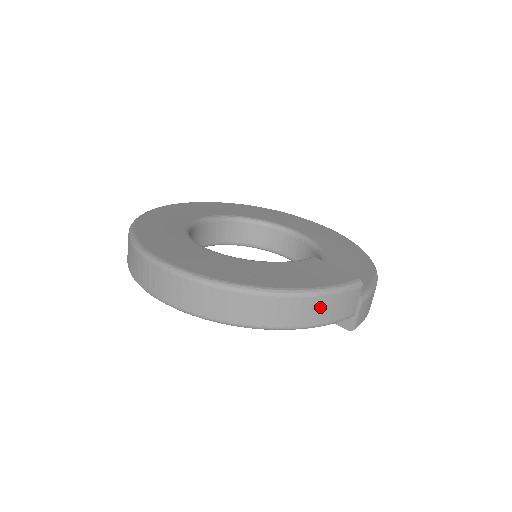
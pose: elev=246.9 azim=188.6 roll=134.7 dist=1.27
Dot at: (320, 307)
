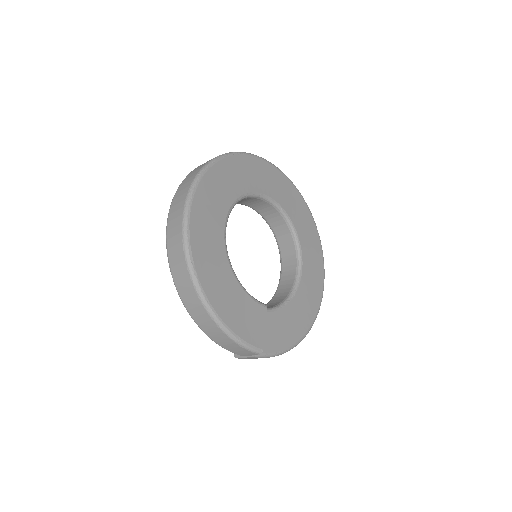
Dot at: (223, 339)
